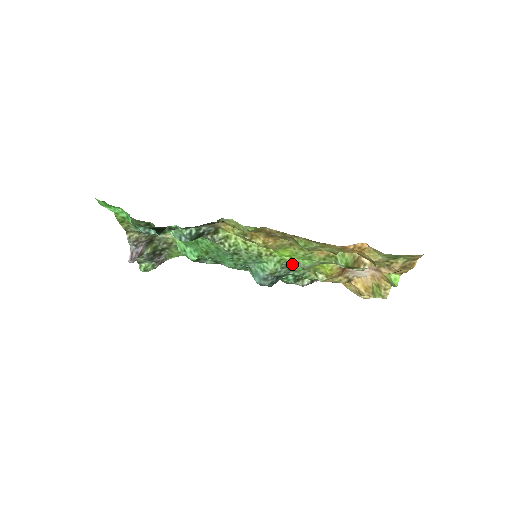
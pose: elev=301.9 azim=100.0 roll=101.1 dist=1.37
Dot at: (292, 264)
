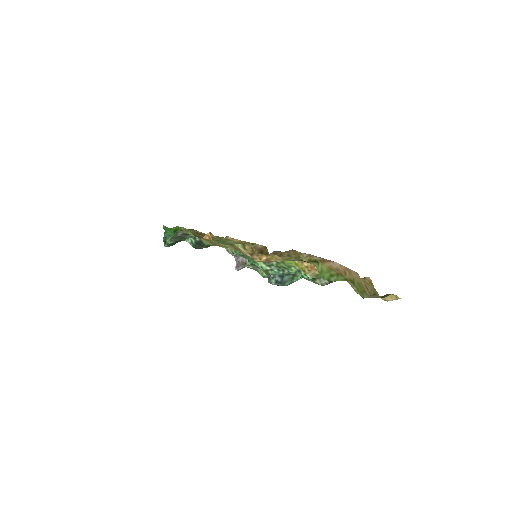
Dot at: occluded
